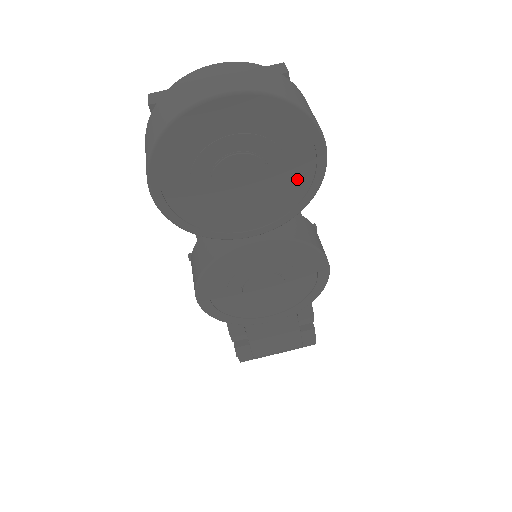
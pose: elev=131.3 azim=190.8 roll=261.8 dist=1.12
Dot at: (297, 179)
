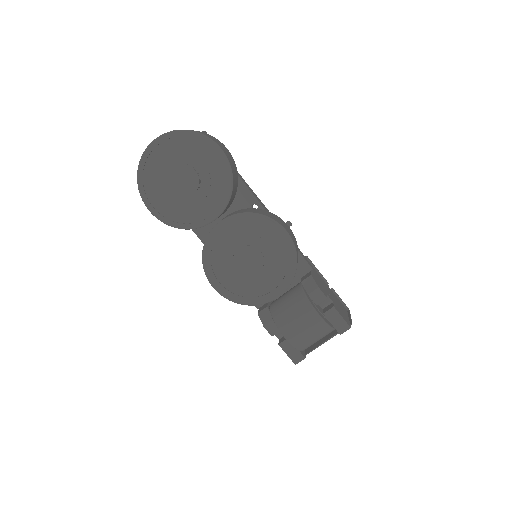
Dot at: (215, 170)
